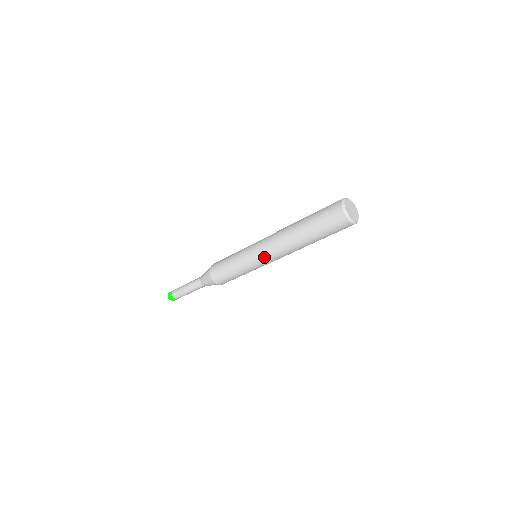
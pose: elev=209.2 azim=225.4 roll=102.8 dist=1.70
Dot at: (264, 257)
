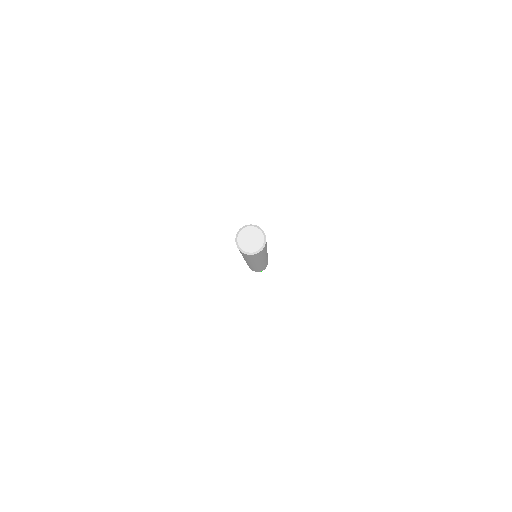
Dot at: occluded
